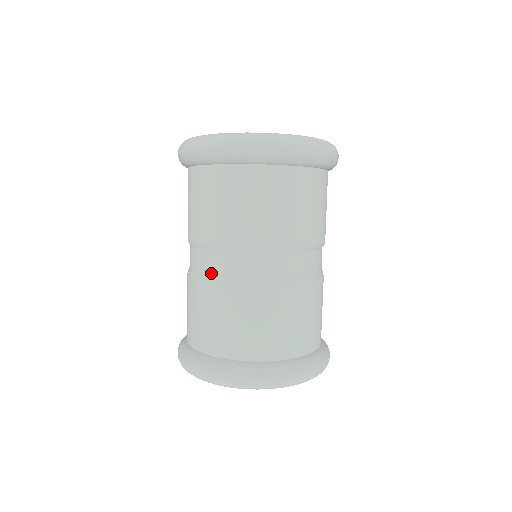
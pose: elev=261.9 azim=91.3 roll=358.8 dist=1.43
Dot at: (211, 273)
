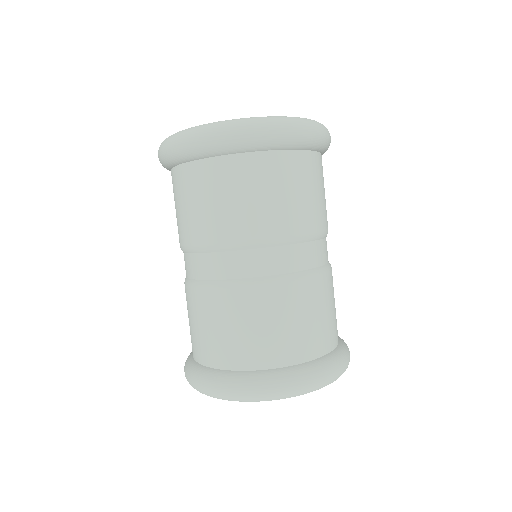
Dot at: (202, 278)
